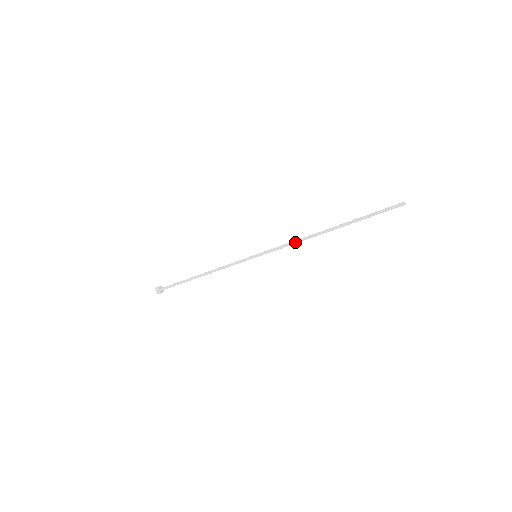
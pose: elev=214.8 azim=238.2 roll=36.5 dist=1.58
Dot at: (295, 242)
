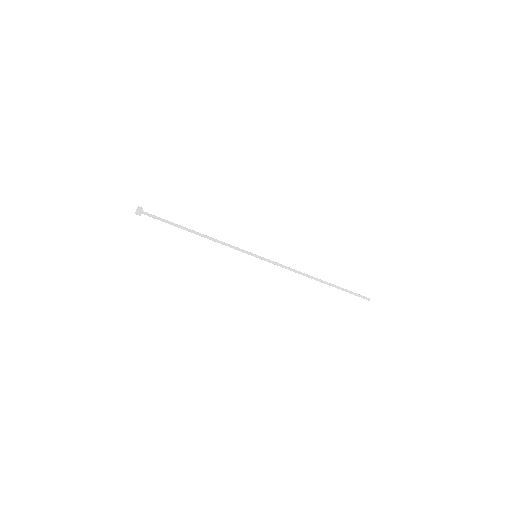
Dot at: occluded
